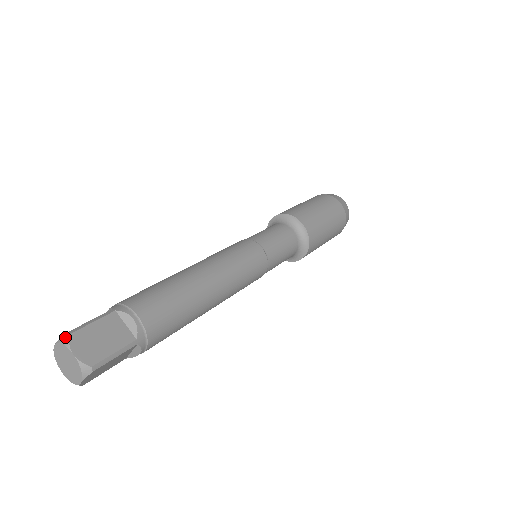
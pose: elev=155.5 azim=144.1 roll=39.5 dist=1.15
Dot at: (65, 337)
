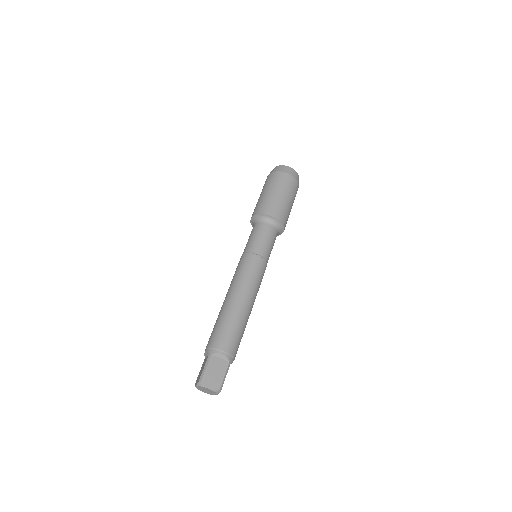
Dot at: (200, 383)
